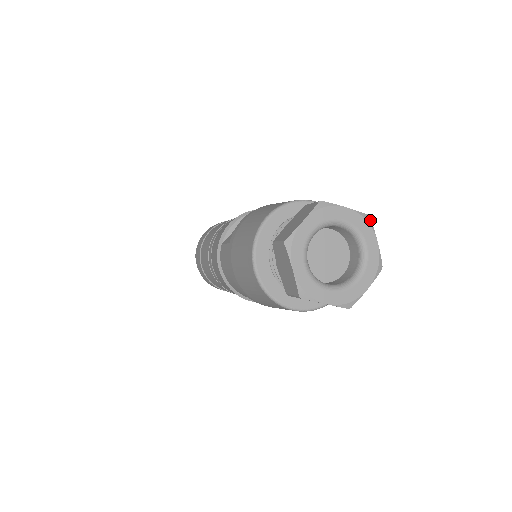
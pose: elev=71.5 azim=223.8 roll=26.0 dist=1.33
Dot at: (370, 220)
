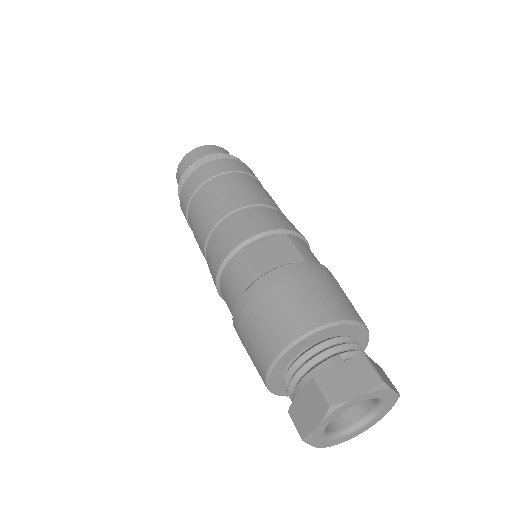
Dot at: occluded
